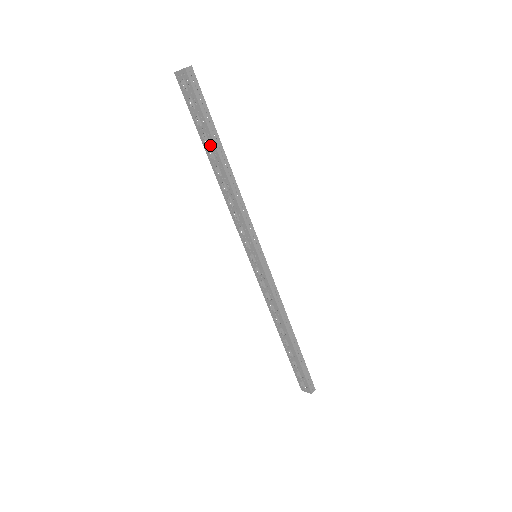
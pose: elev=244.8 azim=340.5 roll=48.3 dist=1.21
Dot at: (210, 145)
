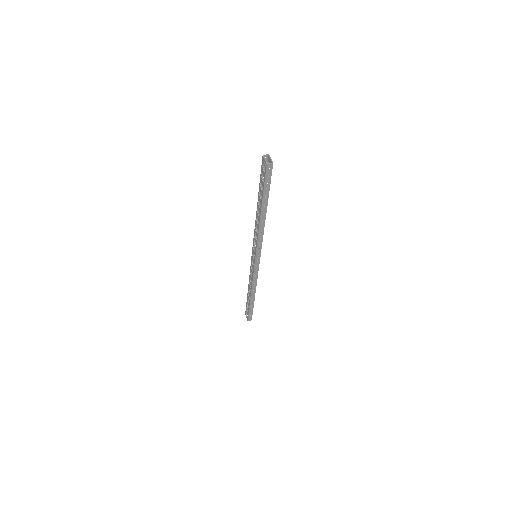
Dot at: (260, 201)
